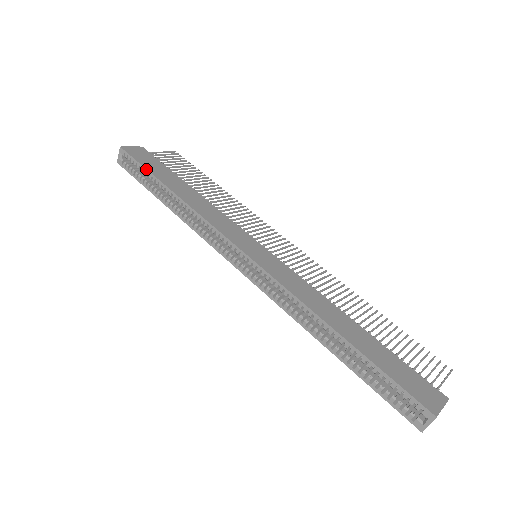
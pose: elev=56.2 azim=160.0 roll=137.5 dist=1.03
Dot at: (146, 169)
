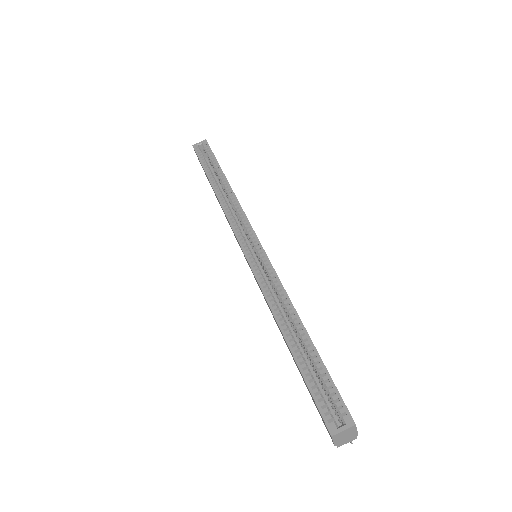
Dot at: (216, 159)
